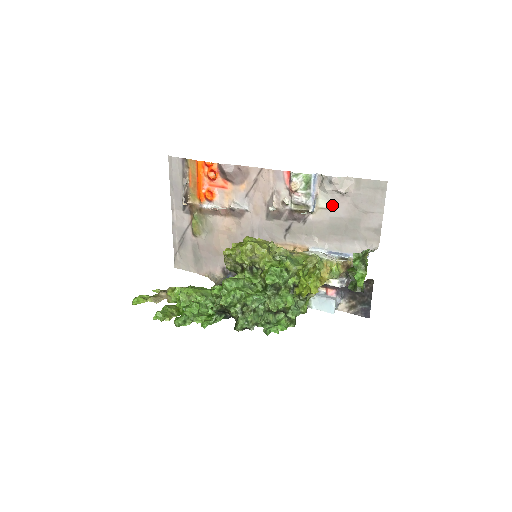
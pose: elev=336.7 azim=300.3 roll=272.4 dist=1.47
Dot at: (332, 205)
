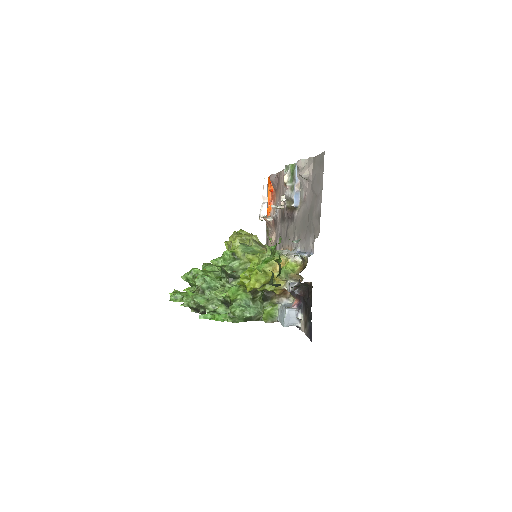
Dot at: (304, 195)
